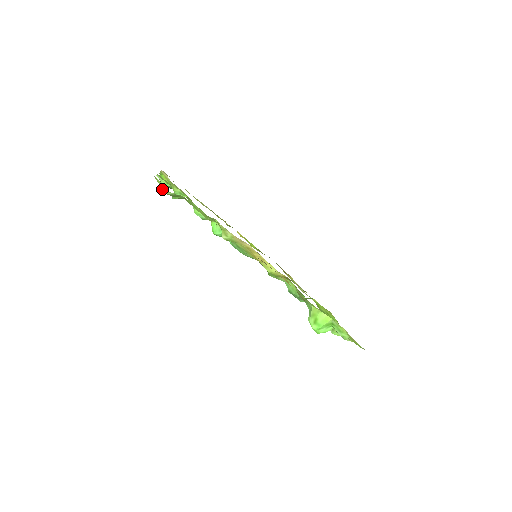
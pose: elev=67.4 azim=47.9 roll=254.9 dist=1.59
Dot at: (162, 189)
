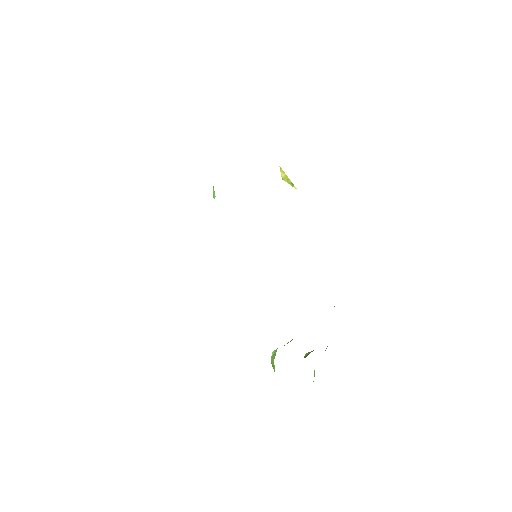
Dot at: occluded
